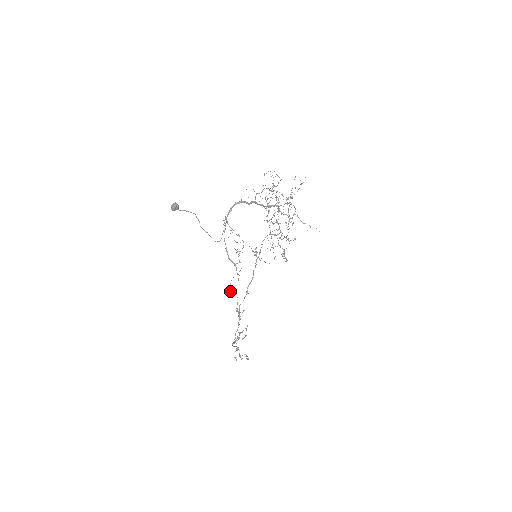
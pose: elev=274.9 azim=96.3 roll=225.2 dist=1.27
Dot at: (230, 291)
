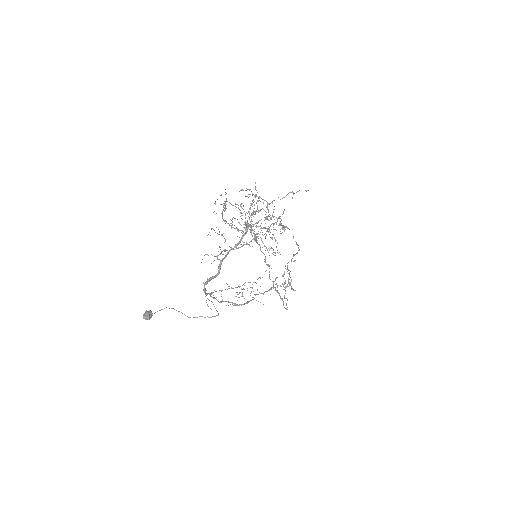
Dot at: (256, 300)
